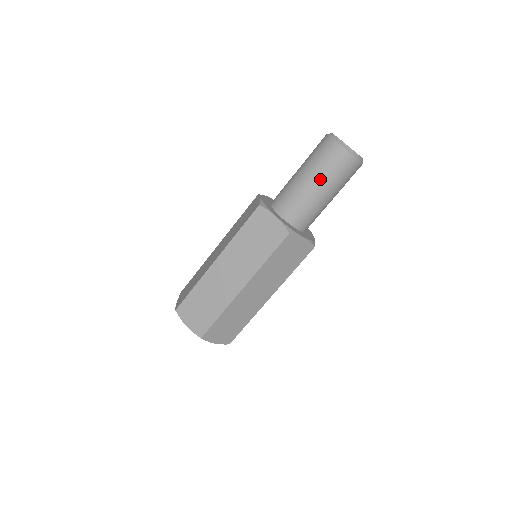
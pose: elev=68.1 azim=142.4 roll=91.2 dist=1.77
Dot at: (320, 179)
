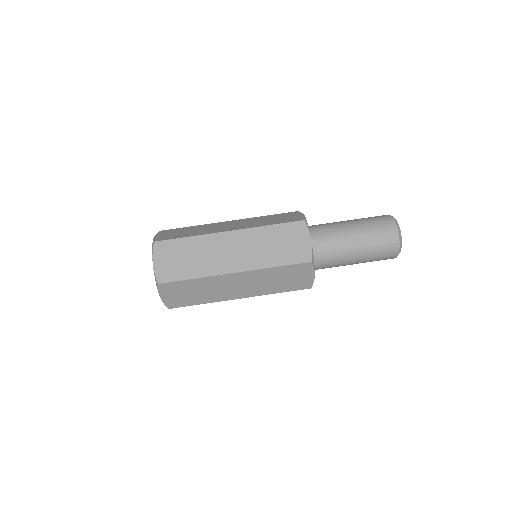
Dot at: (358, 222)
